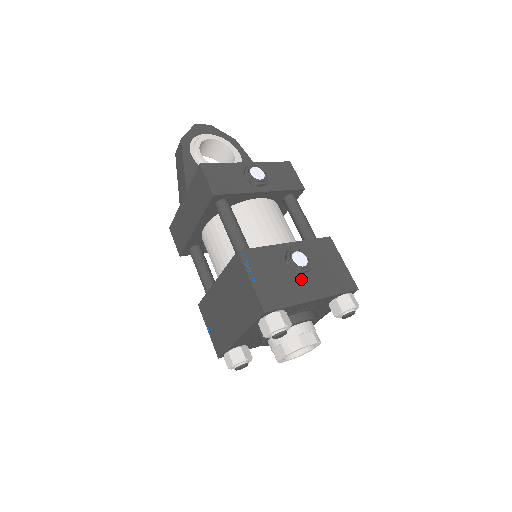
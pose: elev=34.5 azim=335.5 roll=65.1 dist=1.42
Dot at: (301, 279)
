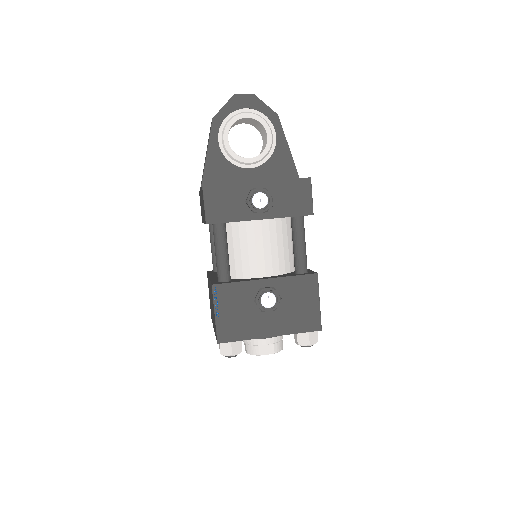
Dot at: (264, 316)
